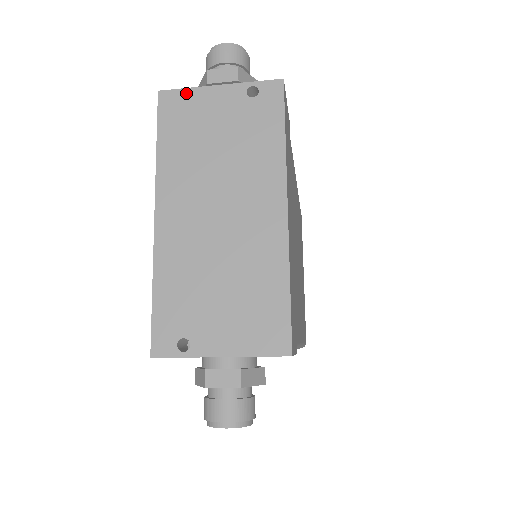
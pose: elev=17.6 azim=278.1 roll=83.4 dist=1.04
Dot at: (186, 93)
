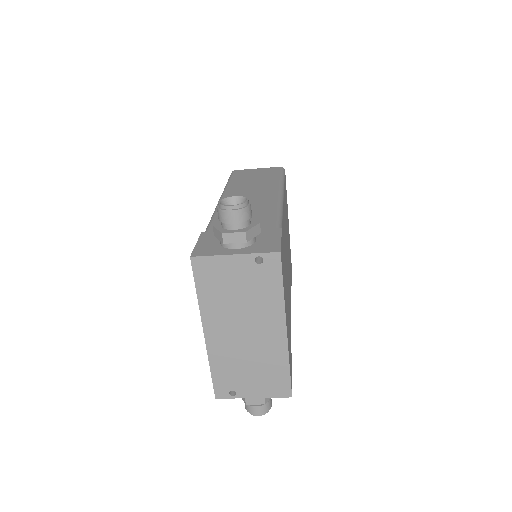
Dot at: (211, 259)
